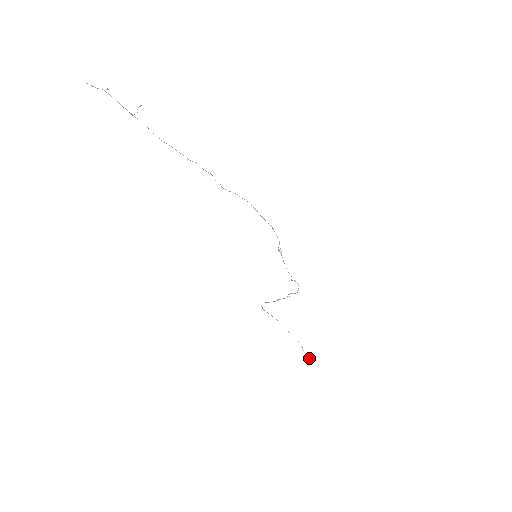
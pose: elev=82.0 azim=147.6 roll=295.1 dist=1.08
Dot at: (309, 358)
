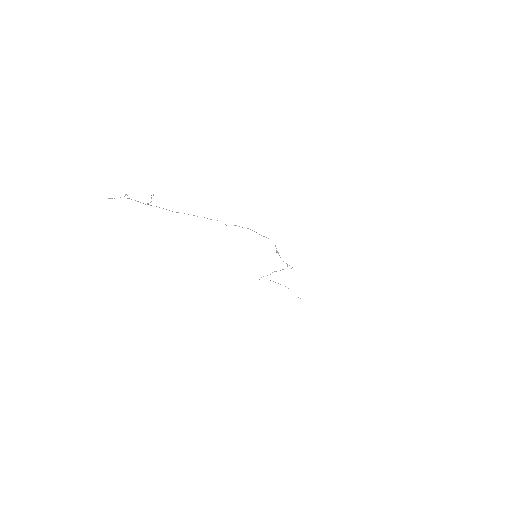
Dot at: (300, 298)
